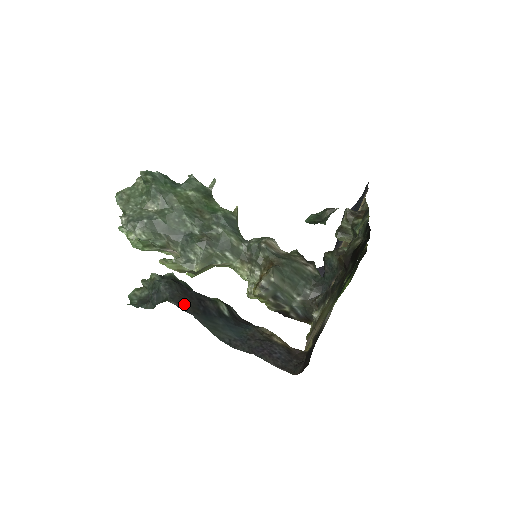
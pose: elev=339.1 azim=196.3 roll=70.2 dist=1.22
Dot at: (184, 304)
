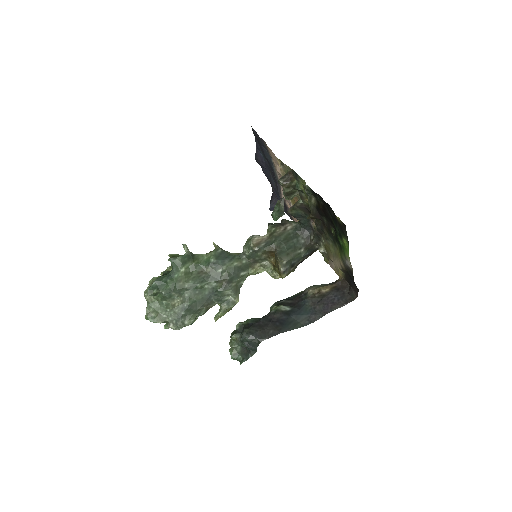
Dot at: (269, 333)
